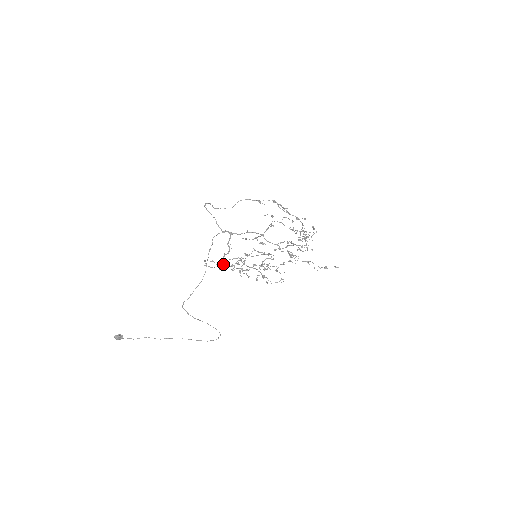
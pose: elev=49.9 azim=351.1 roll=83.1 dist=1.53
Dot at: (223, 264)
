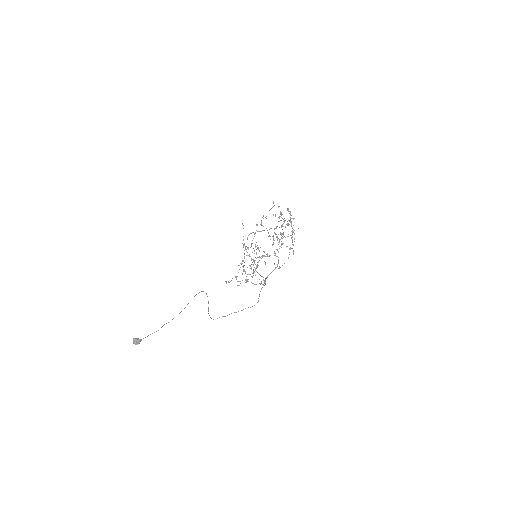
Dot at: (242, 280)
